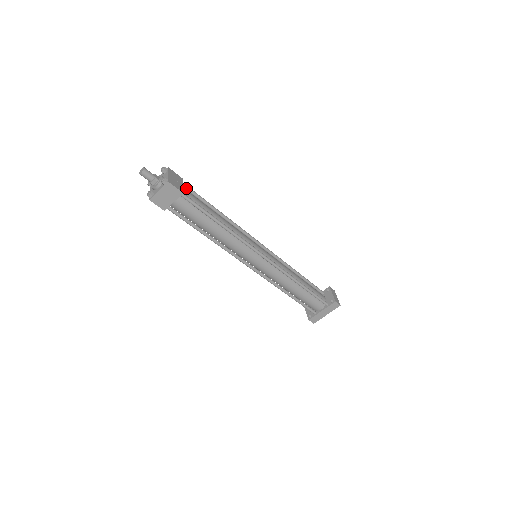
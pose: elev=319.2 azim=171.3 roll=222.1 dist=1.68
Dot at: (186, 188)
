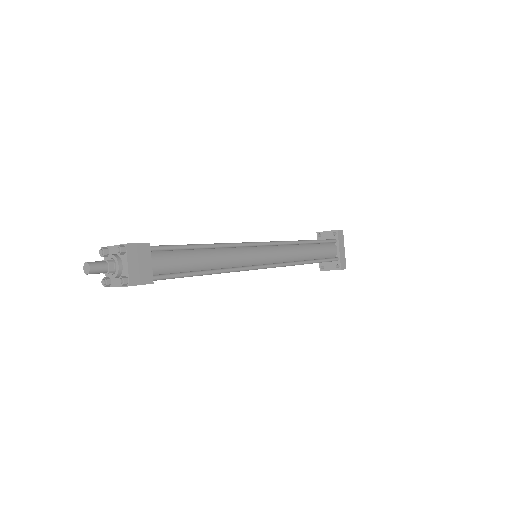
Dot at: occluded
